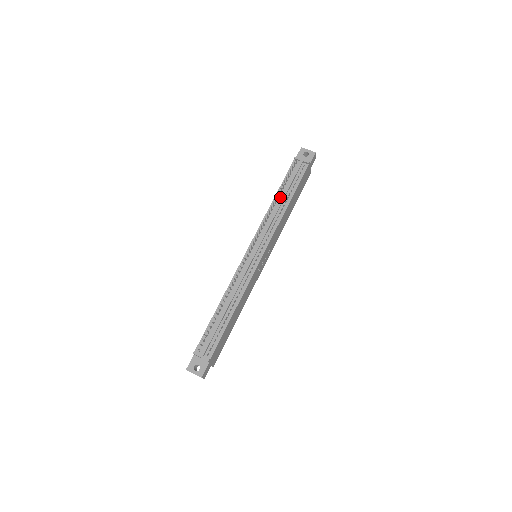
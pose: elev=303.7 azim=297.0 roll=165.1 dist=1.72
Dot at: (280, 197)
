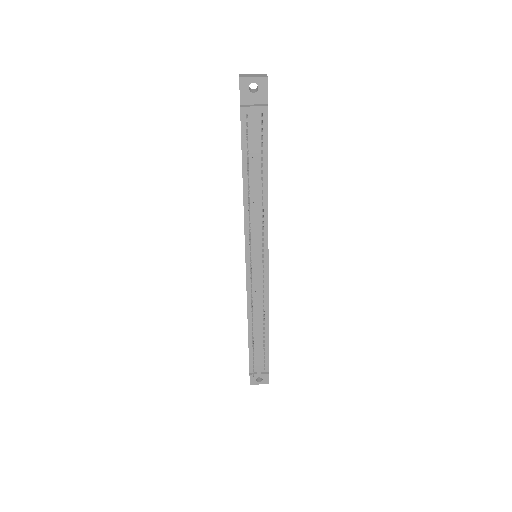
Dot at: (251, 182)
